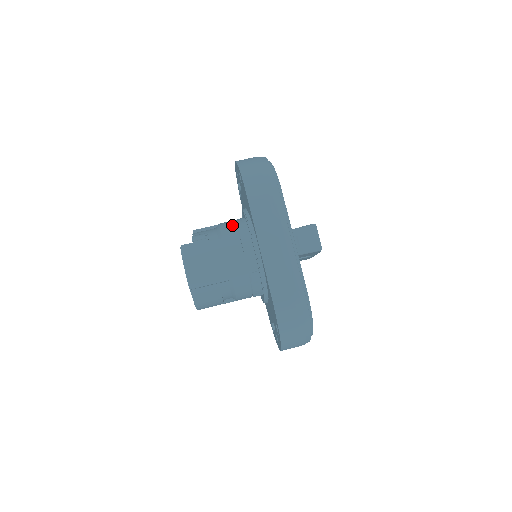
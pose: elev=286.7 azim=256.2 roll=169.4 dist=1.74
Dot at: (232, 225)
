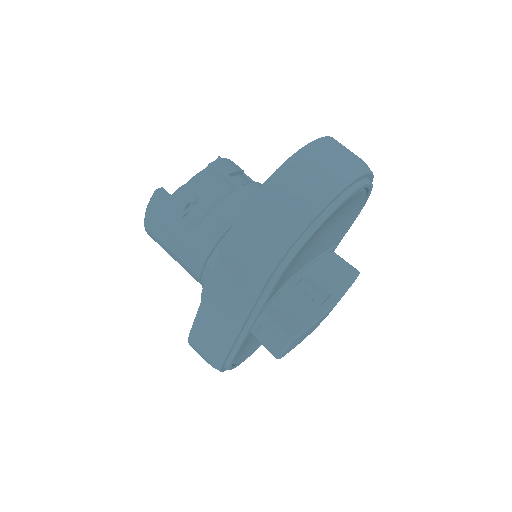
Dot at: (225, 224)
